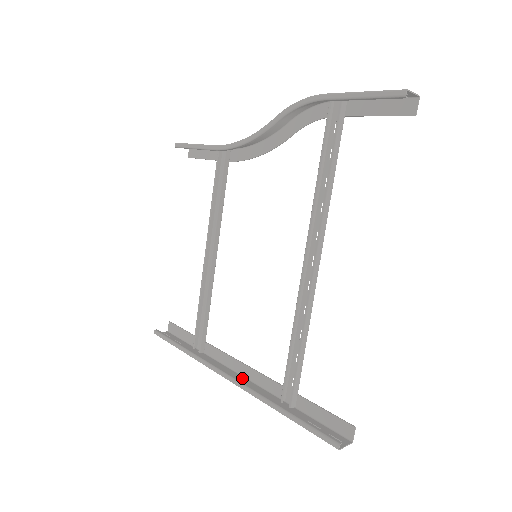
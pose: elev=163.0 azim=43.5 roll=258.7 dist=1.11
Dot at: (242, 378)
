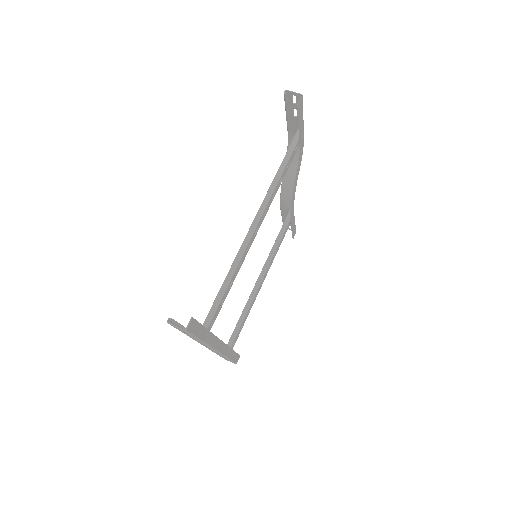
Dot at: occluded
